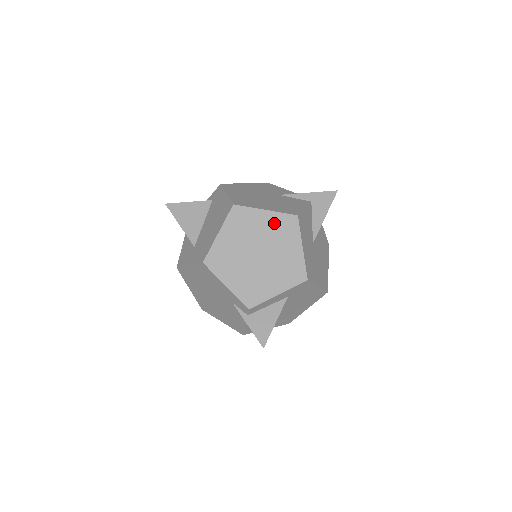
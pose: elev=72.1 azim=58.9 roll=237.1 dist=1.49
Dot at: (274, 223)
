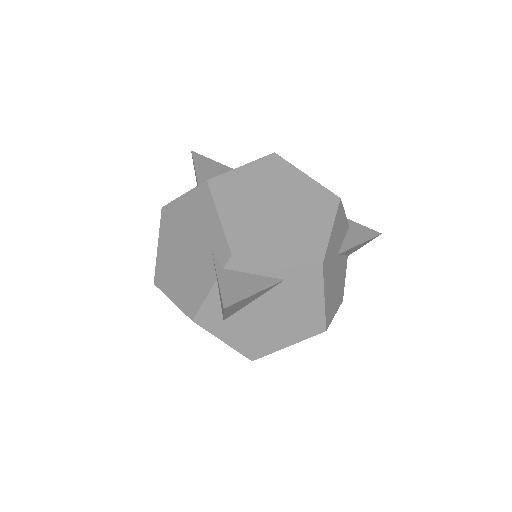
Dot at: (310, 190)
